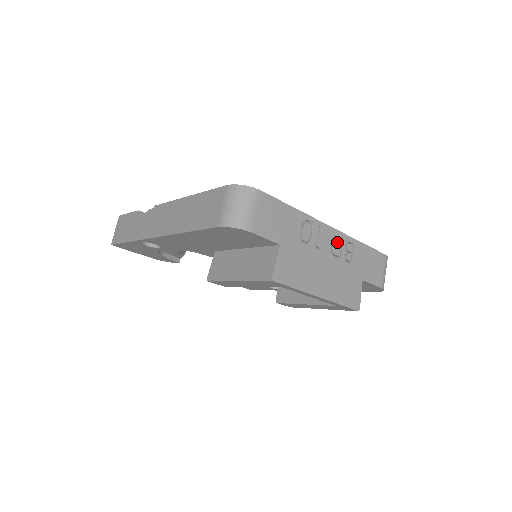
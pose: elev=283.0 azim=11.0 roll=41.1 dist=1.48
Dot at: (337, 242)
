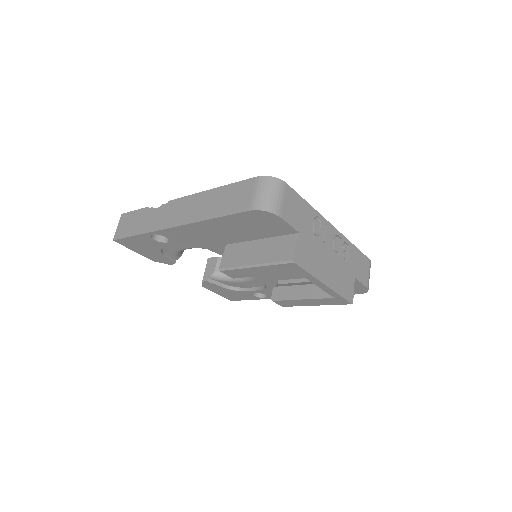
Dot at: (337, 240)
